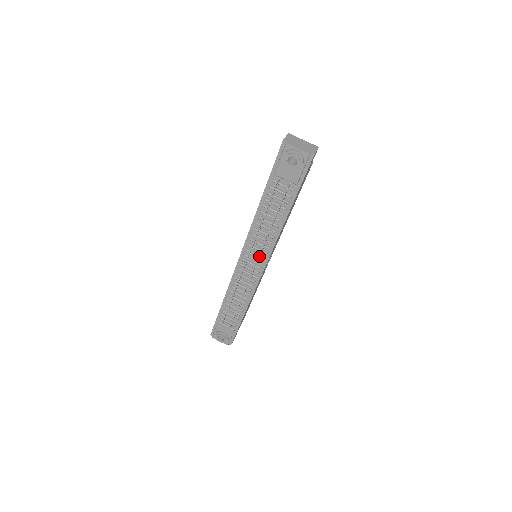
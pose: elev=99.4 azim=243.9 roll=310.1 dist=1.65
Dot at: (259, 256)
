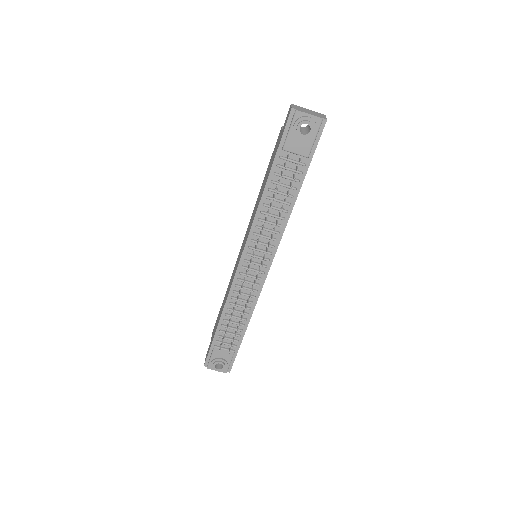
Dot at: (267, 251)
